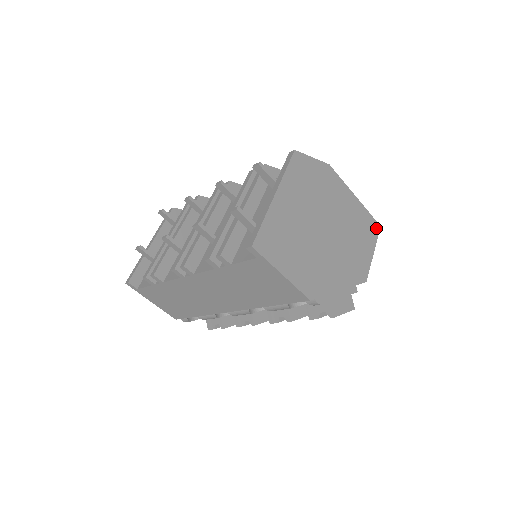
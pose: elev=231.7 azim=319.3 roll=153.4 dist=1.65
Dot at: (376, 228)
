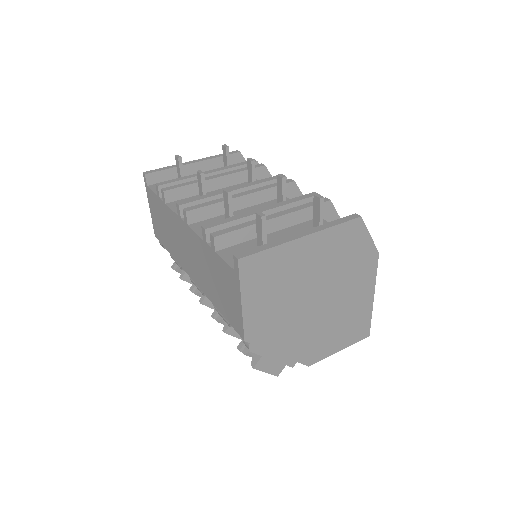
Dot at: (364, 334)
